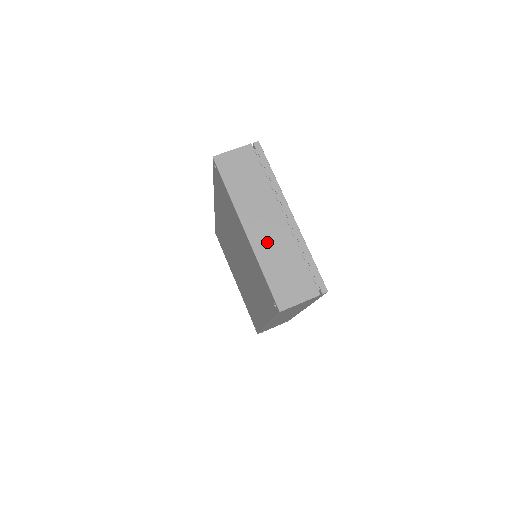
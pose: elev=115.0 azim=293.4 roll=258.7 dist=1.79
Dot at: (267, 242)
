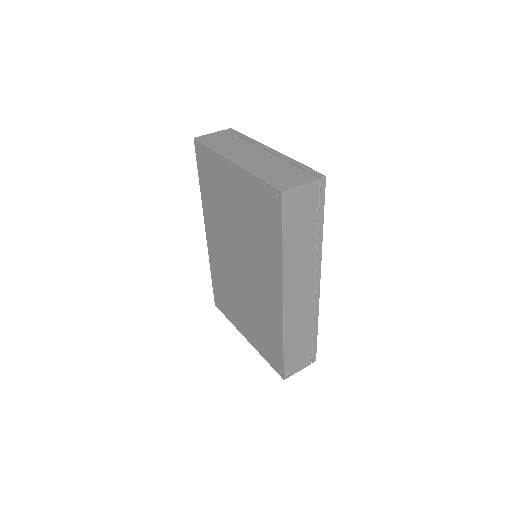
Dot at: (255, 163)
